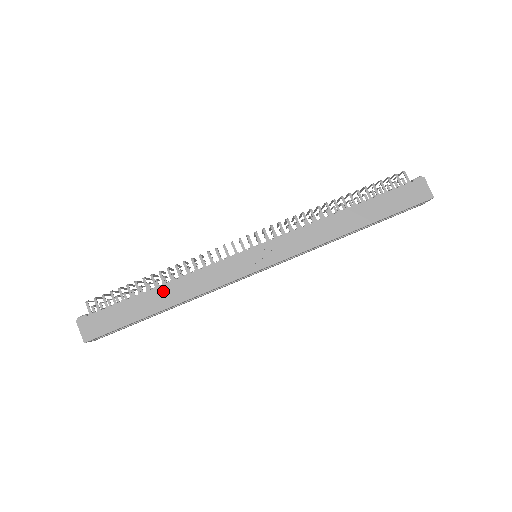
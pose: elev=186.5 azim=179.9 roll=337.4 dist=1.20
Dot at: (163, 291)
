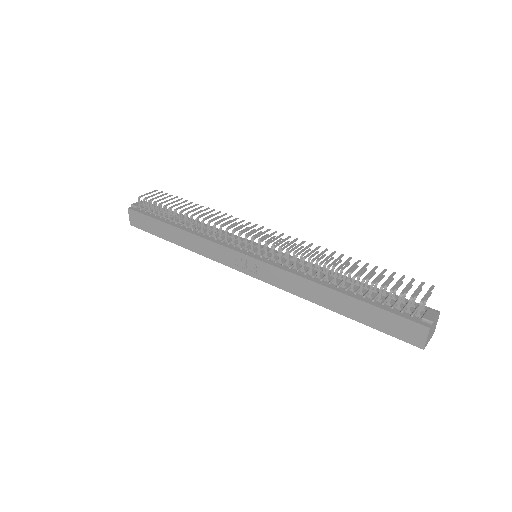
Dot at: (179, 233)
